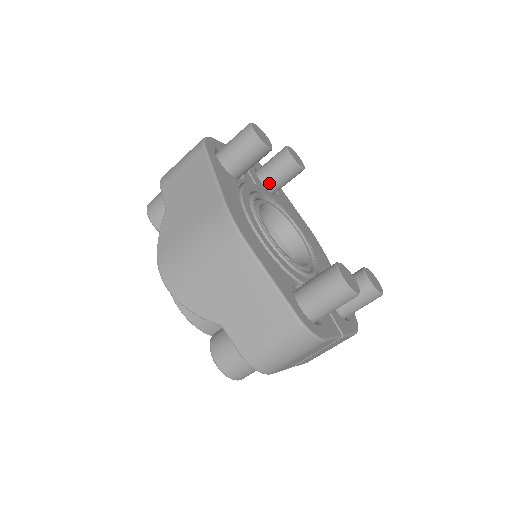
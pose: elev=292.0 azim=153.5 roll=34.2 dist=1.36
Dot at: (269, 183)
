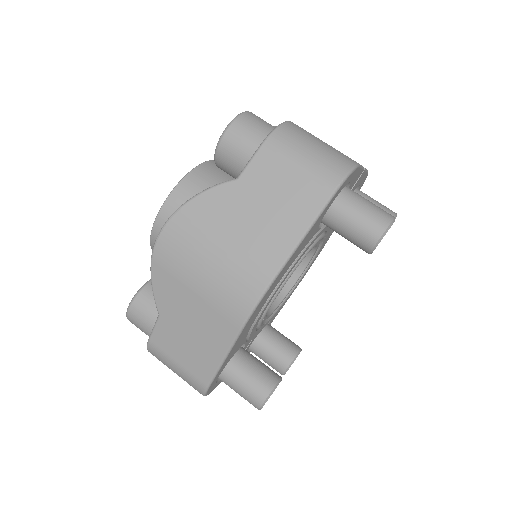
Dot at: occluded
